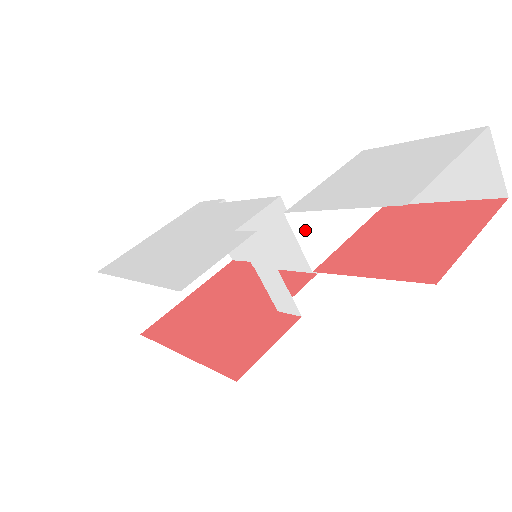
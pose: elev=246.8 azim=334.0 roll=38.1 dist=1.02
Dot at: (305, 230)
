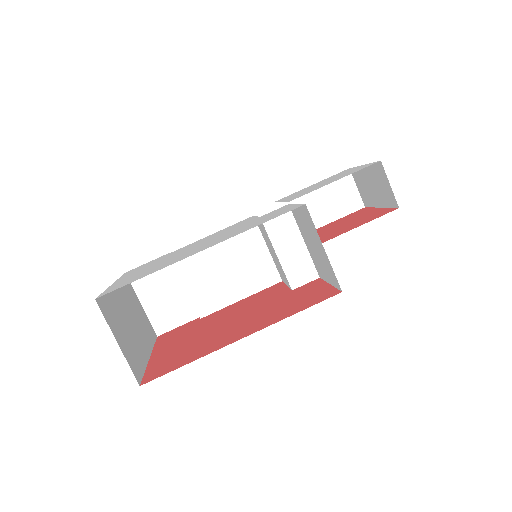
Dot at: occluded
